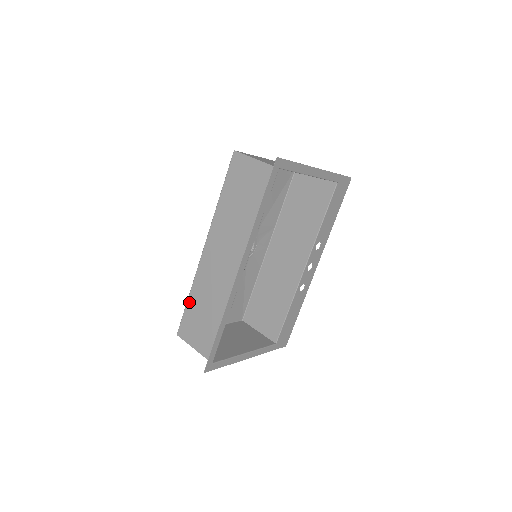
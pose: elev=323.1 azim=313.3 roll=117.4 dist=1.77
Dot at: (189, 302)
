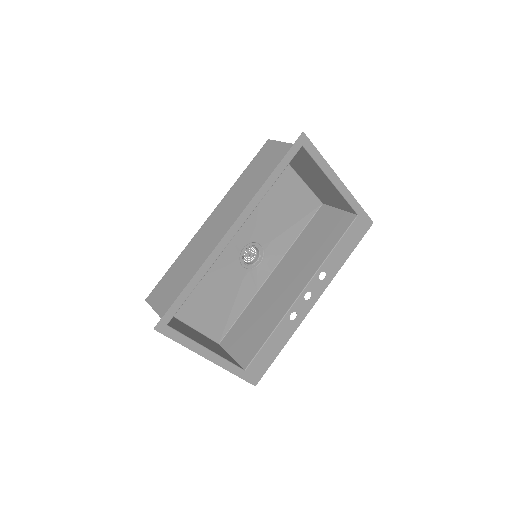
Dot at: (172, 267)
